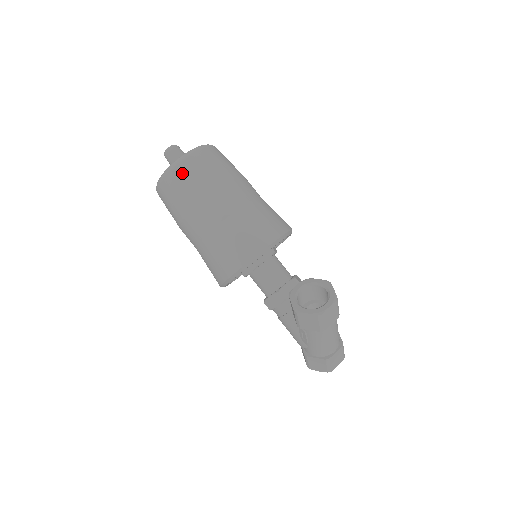
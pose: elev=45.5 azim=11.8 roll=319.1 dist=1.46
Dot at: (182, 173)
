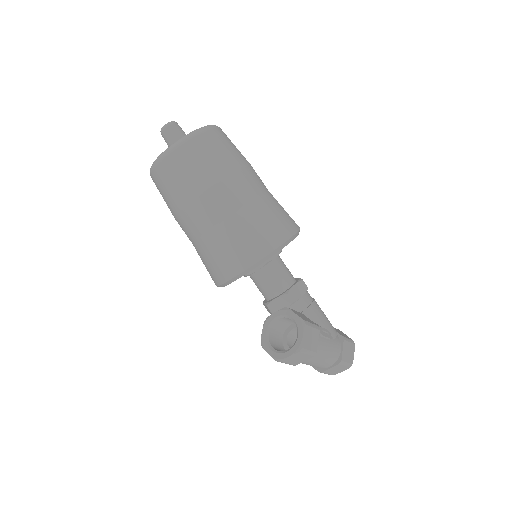
Dot at: (160, 178)
